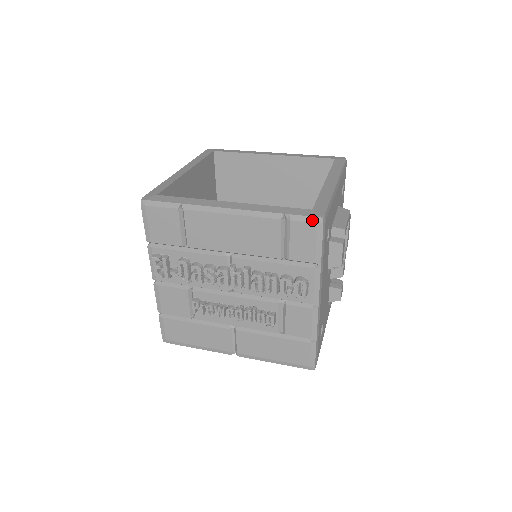
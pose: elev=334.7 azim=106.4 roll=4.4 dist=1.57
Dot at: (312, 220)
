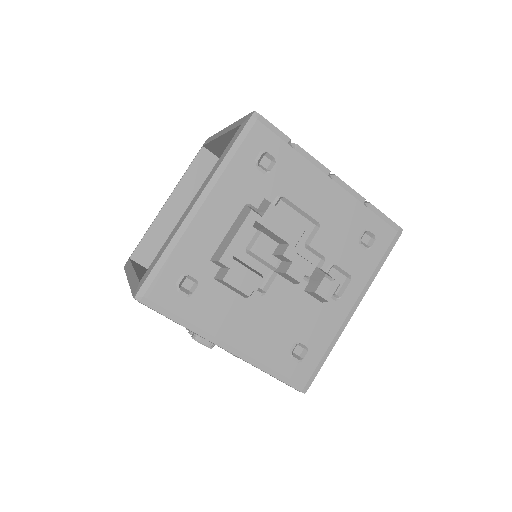
Dot at: occluded
